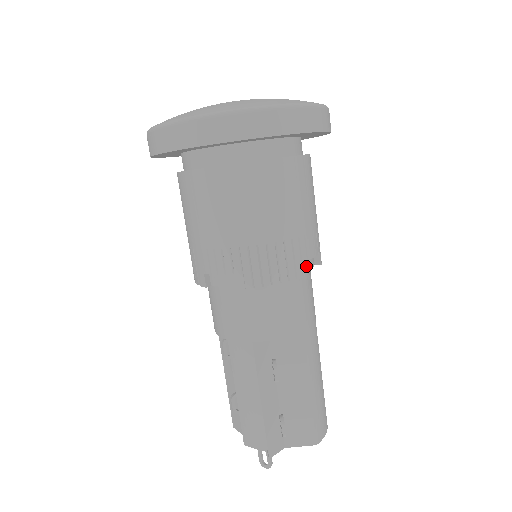
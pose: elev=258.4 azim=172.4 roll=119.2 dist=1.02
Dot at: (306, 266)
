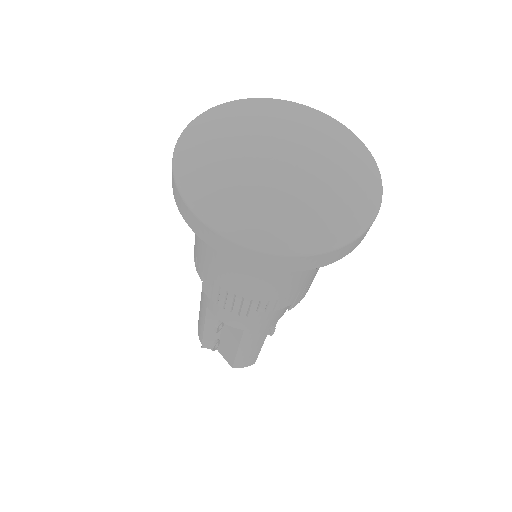
Dot at: occluded
